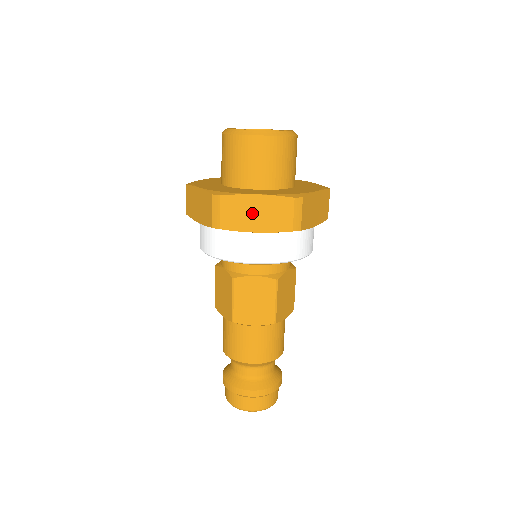
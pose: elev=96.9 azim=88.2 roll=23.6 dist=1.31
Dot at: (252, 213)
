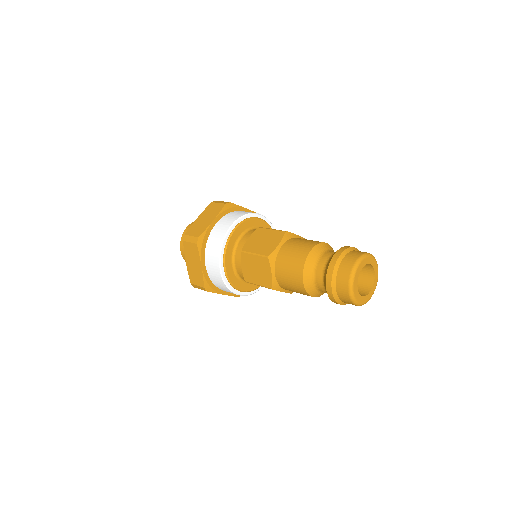
Dot at: (203, 221)
